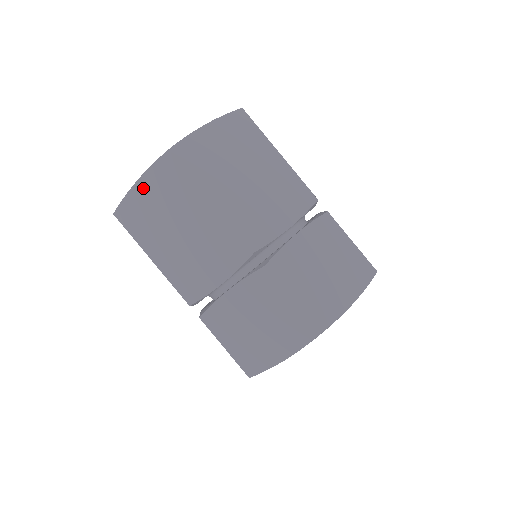
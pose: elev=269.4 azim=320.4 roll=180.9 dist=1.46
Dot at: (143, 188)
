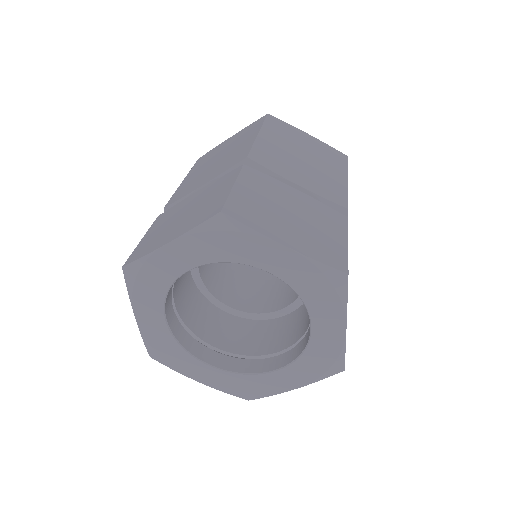
Dot at: (308, 137)
